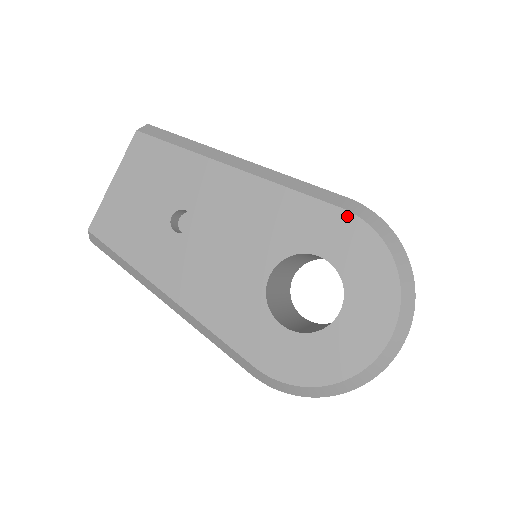
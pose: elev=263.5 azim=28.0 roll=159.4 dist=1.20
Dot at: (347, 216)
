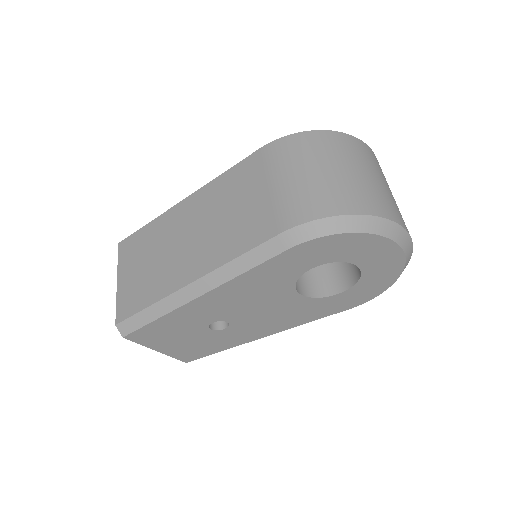
Dot at: (297, 249)
